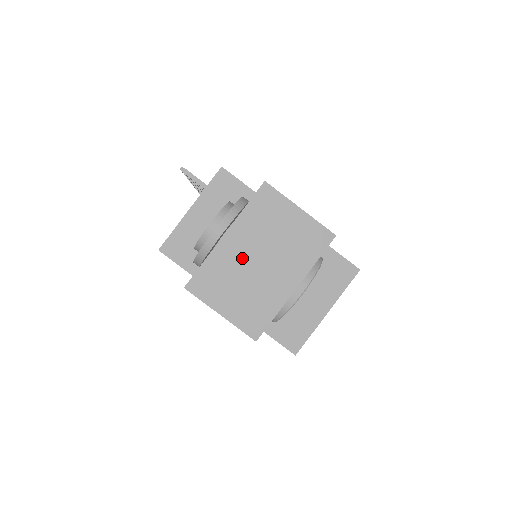
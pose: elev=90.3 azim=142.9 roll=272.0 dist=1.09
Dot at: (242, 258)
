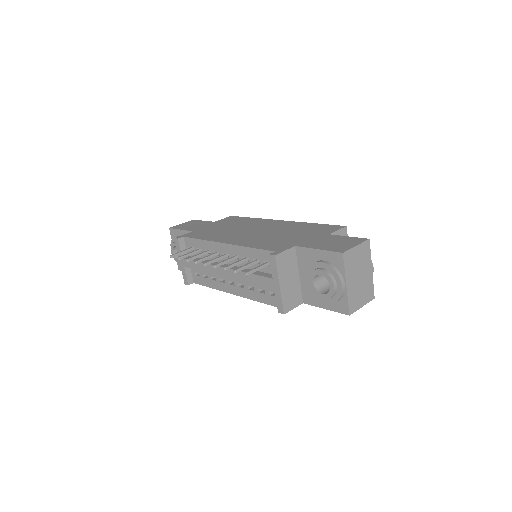
Dot at: (355, 284)
